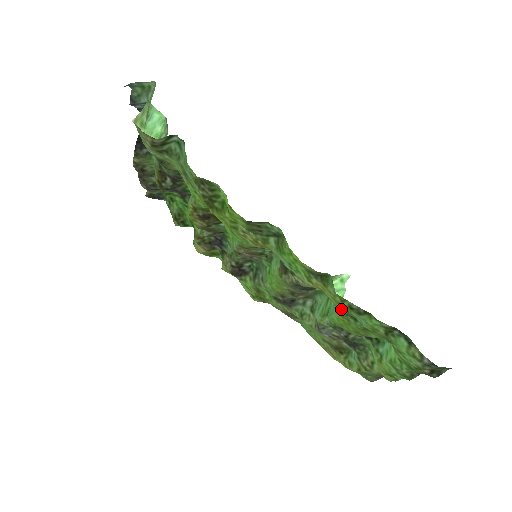
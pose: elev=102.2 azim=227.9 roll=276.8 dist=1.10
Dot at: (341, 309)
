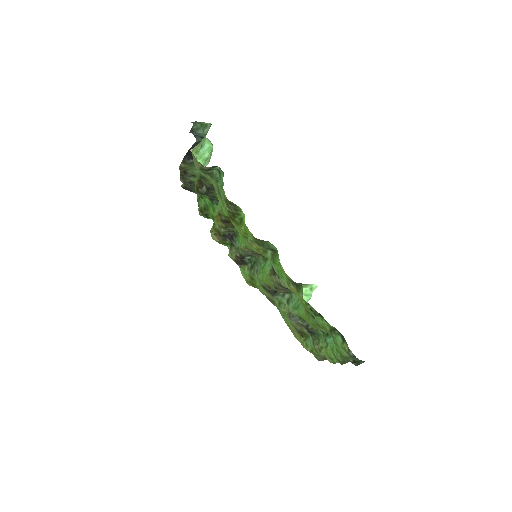
Dot at: (305, 309)
